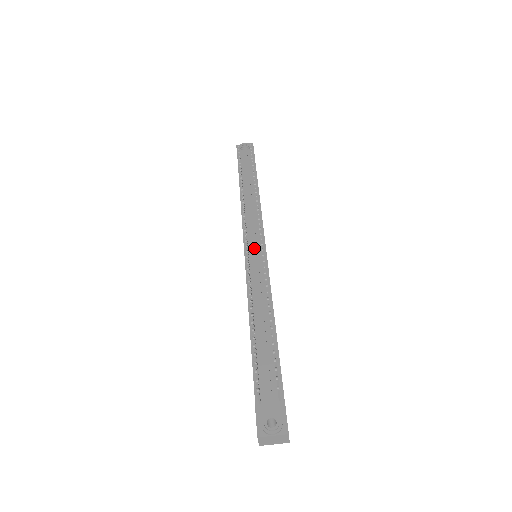
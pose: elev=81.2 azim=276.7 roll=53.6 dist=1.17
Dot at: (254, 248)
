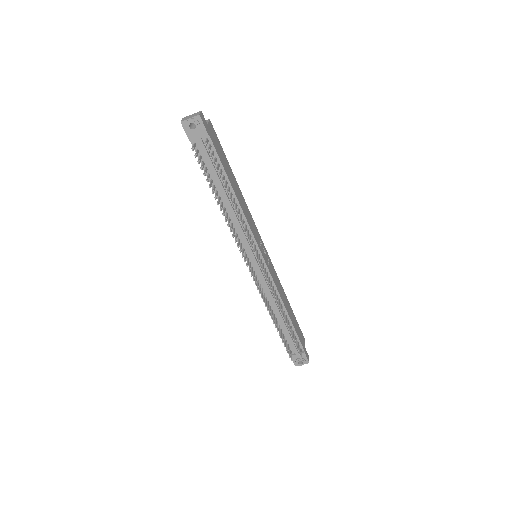
Dot at: (256, 265)
